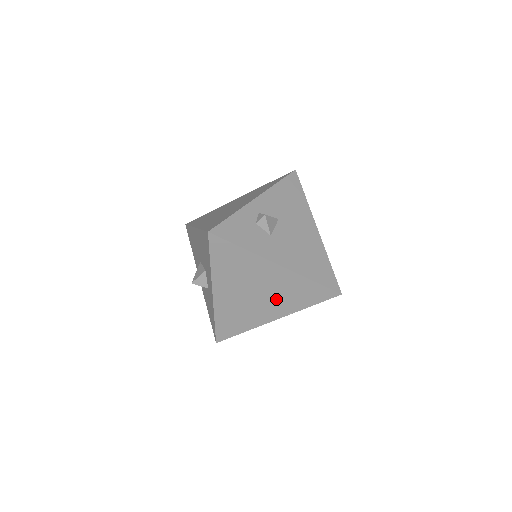
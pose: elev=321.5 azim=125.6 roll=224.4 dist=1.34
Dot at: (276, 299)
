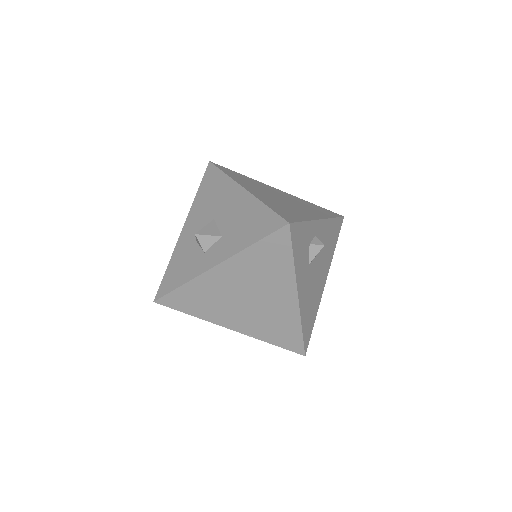
Dot at: (256, 317)
